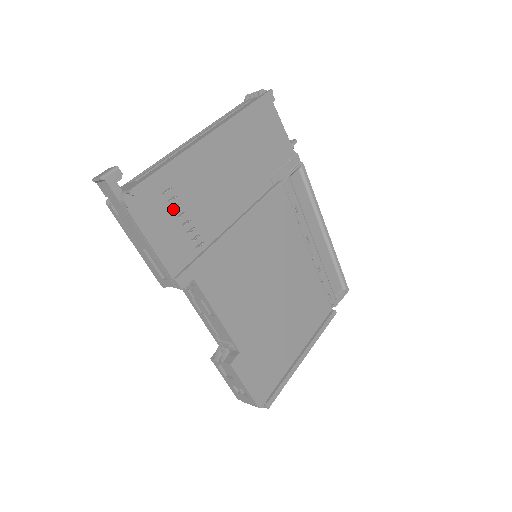
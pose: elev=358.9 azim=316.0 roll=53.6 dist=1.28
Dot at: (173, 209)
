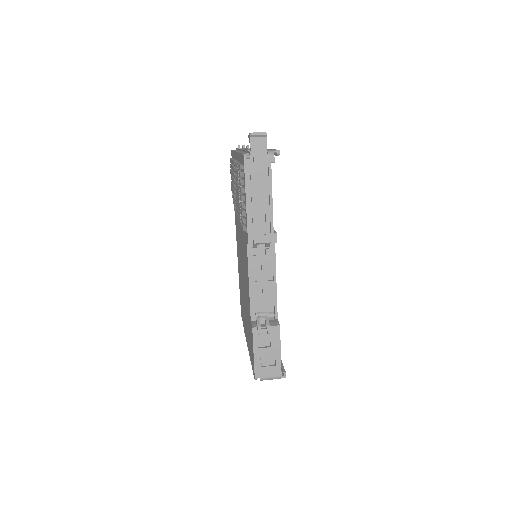
Dot at: occluded
